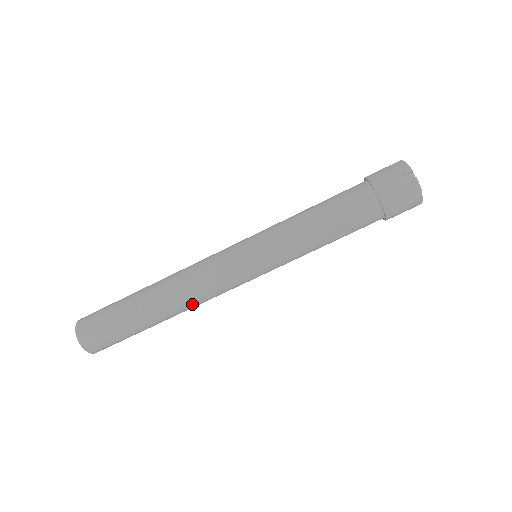
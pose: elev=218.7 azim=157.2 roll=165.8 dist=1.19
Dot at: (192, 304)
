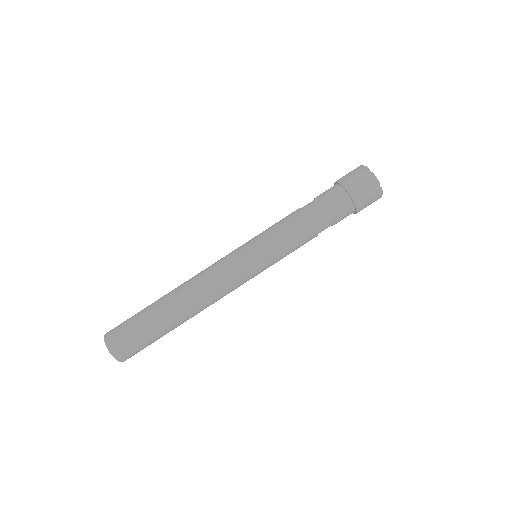
Dot at: occluded
